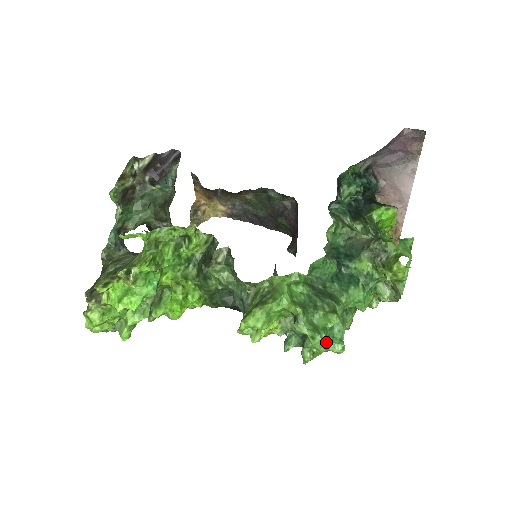
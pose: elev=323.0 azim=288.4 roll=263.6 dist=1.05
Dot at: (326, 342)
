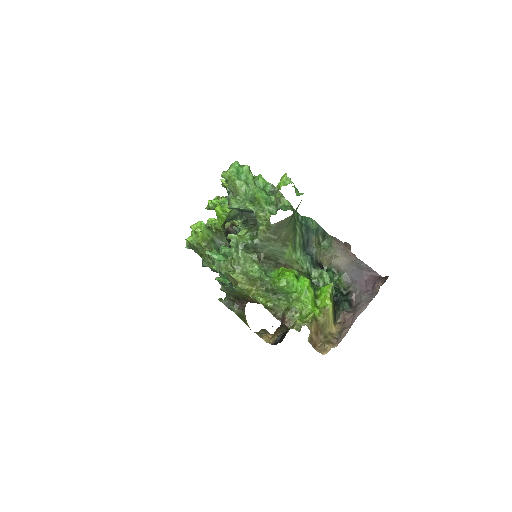
Dot at: (234, 175)
